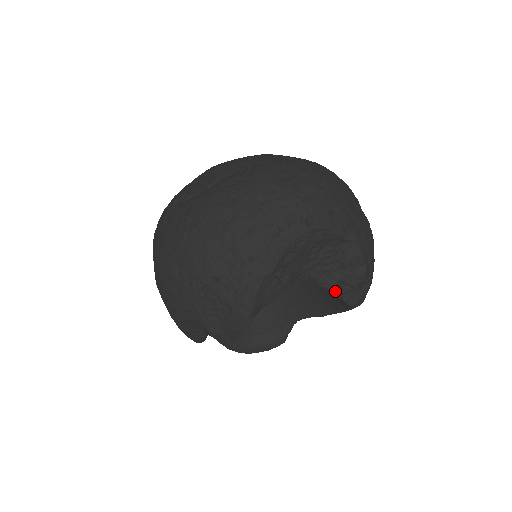
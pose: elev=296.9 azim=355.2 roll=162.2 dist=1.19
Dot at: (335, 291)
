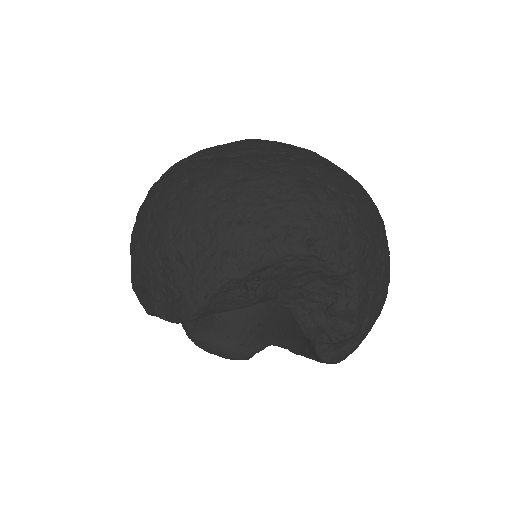
Dot at: (309, 335)
